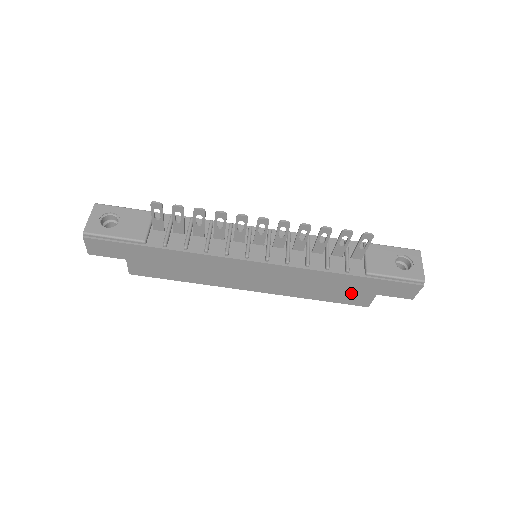
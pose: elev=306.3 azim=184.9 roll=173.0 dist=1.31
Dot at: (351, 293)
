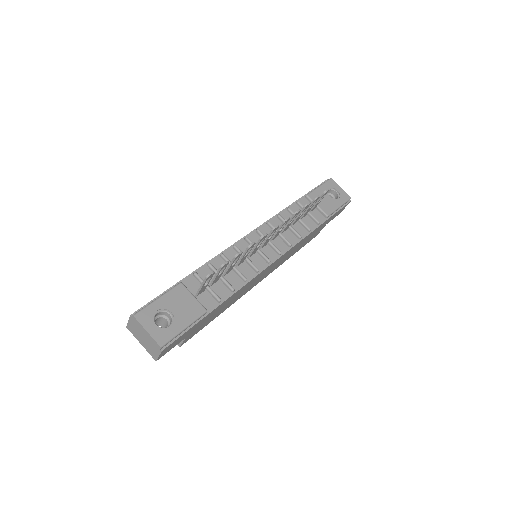
Dot at: occluded
